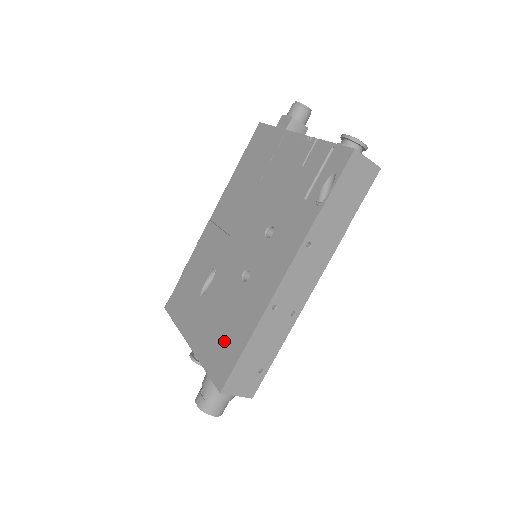
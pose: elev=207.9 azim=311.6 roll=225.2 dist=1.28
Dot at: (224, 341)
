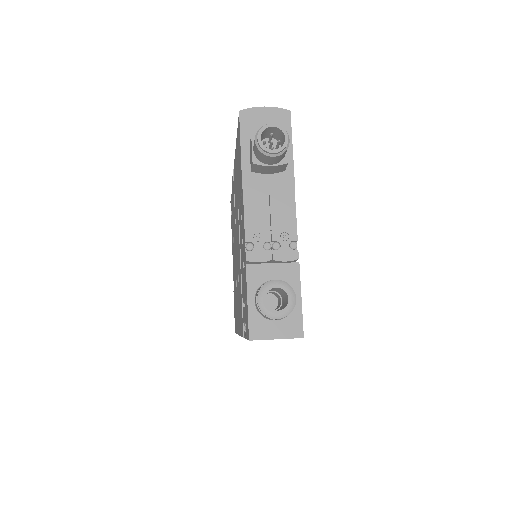
Dot at: occluded
